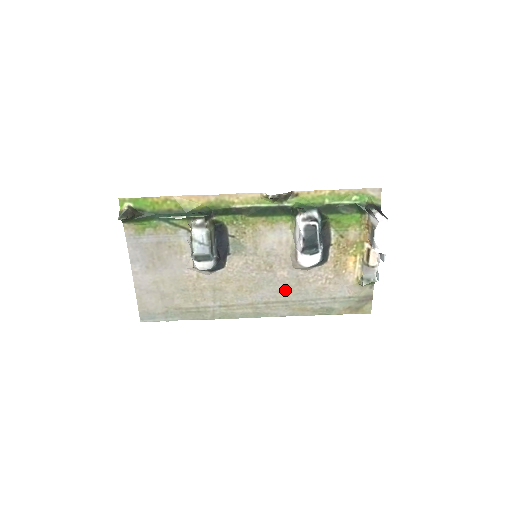
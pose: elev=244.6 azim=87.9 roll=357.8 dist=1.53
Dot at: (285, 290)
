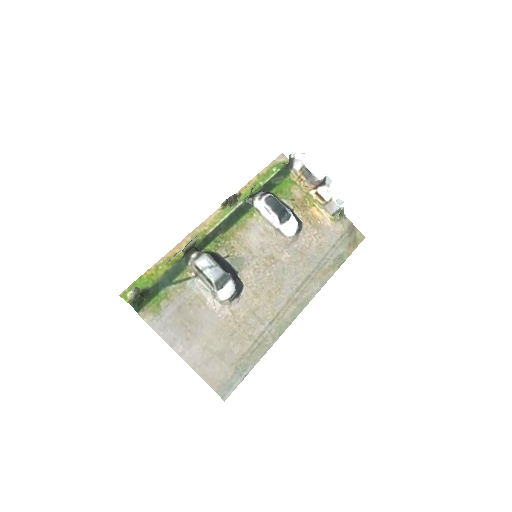
Dot at: (299, 268)
